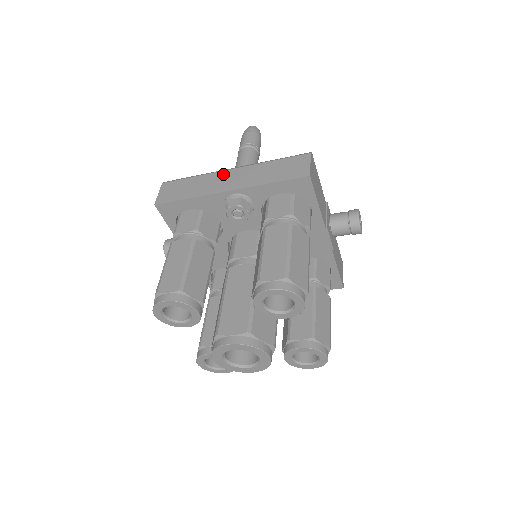
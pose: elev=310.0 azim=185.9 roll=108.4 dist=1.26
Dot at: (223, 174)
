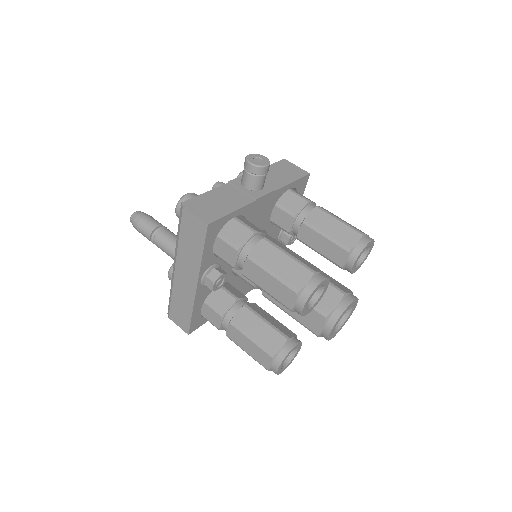
Dot at: (178, 278)
